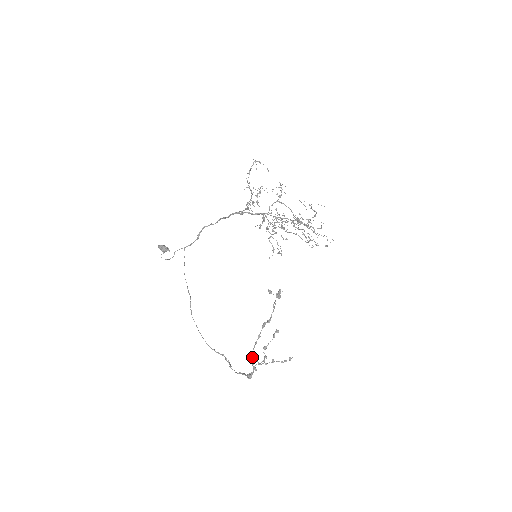
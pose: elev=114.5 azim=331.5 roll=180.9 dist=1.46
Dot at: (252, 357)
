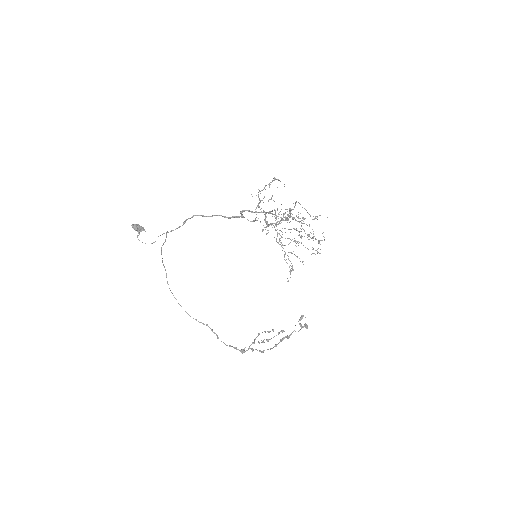
Dot at: occluded
